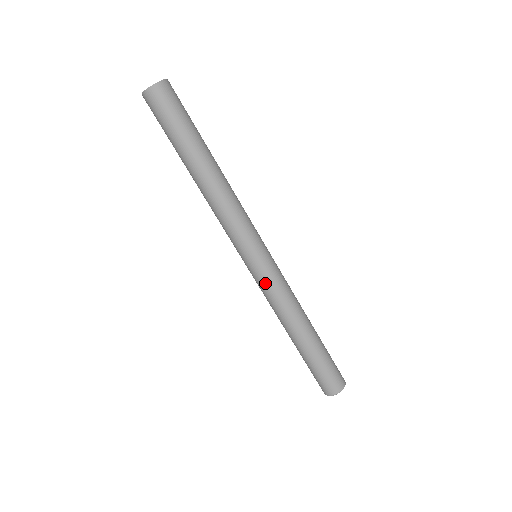
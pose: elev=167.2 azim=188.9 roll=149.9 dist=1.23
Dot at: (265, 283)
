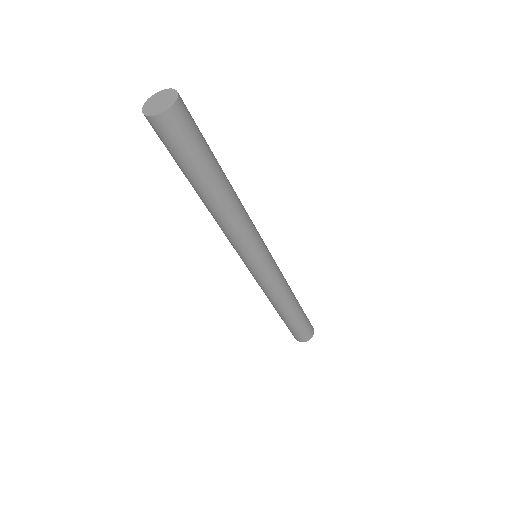
Dot at: (254, 277)
